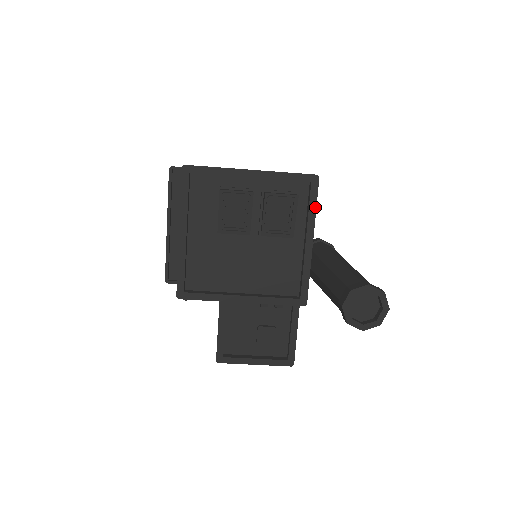
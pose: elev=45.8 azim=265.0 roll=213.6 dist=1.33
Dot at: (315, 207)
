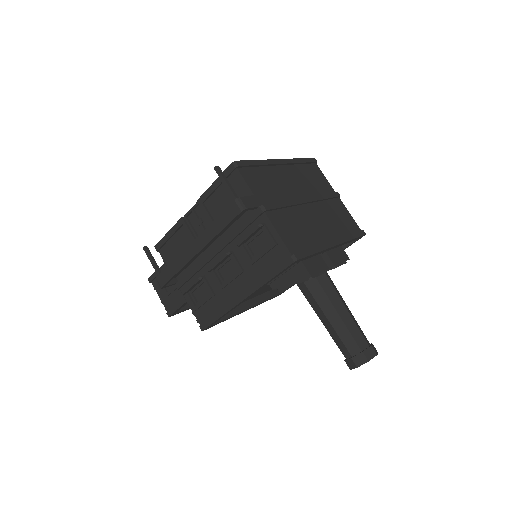
Dot at: occluded
